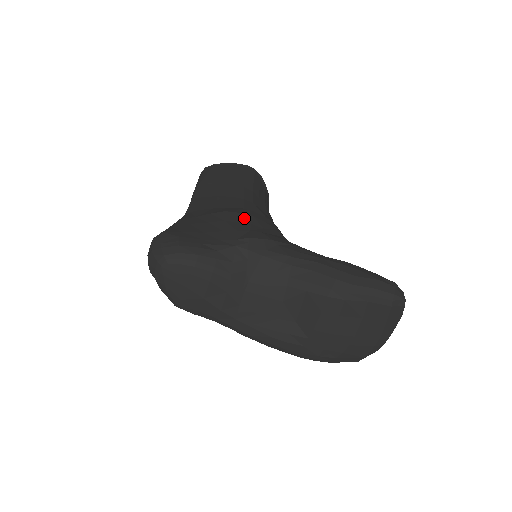
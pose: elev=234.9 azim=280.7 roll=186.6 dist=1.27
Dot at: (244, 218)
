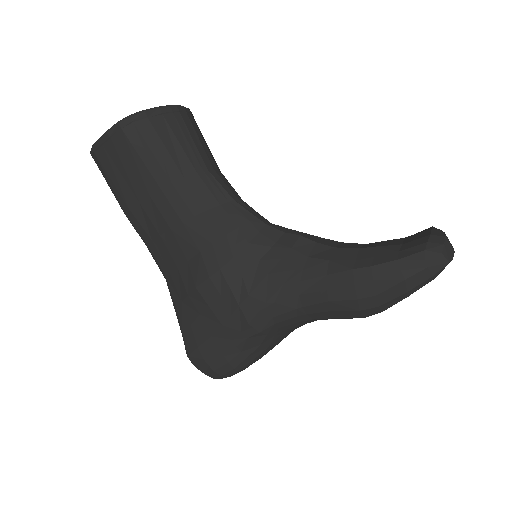
Dot at: (217, 285)
